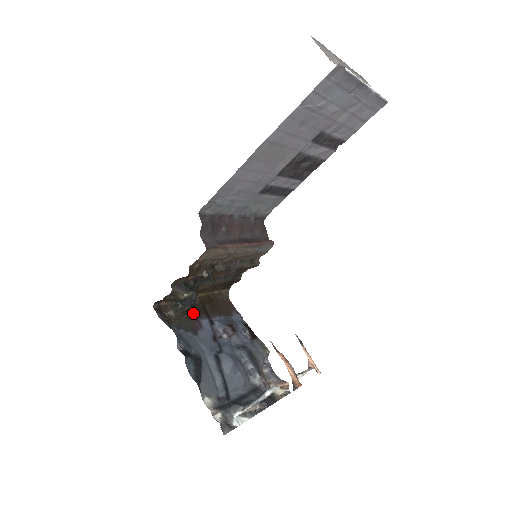
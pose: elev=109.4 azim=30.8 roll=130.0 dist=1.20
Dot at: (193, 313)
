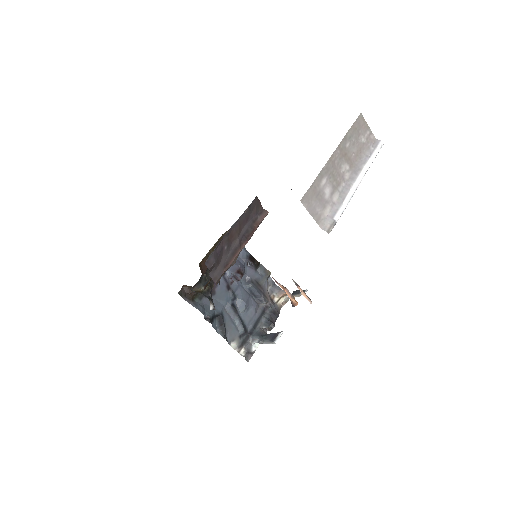
Dot at: (213, 309)
